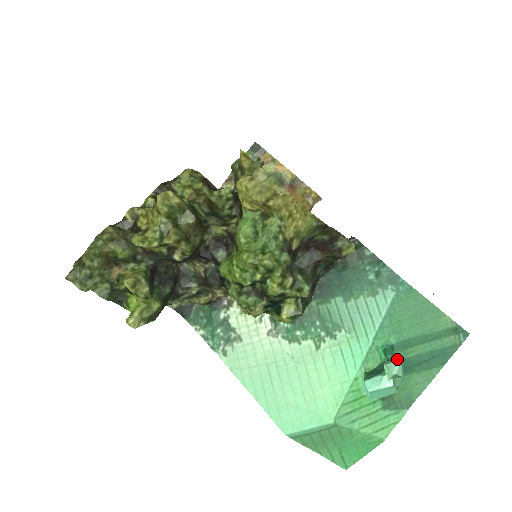
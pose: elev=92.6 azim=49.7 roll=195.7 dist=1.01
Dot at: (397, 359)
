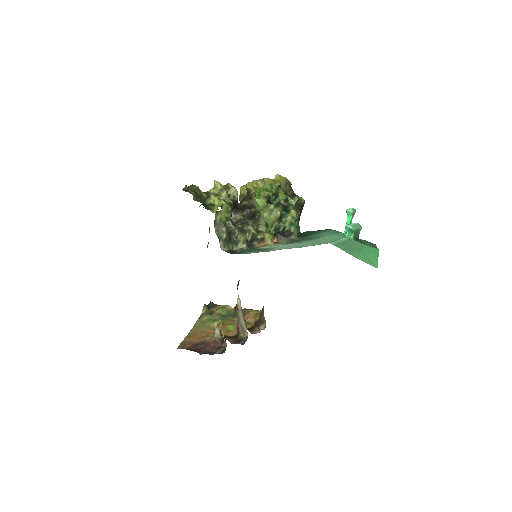
Dot at: occluded
